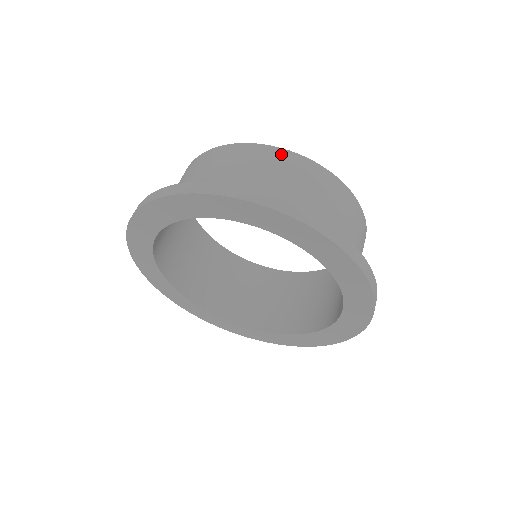
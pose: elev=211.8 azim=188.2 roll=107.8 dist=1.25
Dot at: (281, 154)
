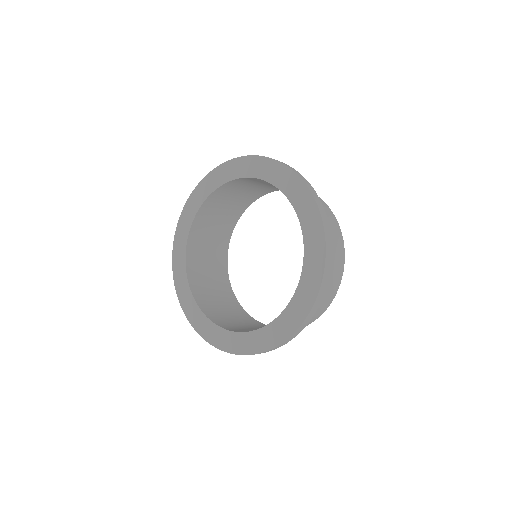
Dot at: (335, 220)
